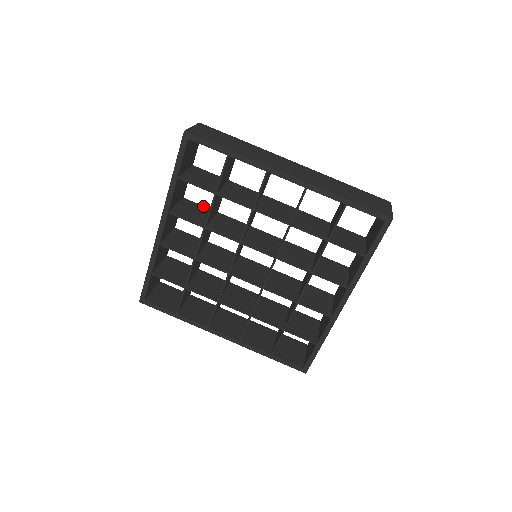
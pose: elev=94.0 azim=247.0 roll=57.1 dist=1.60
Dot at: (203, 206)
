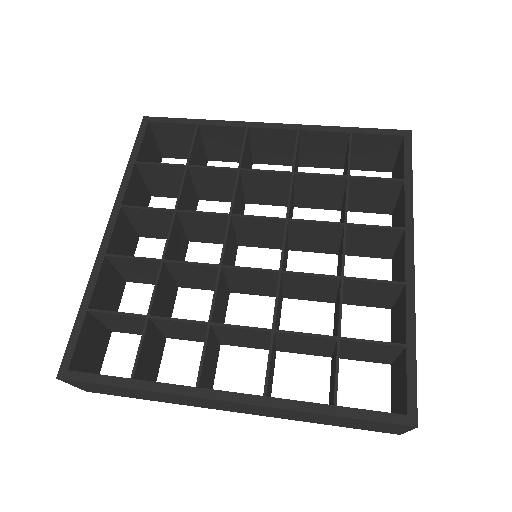
Dot at: occluded
